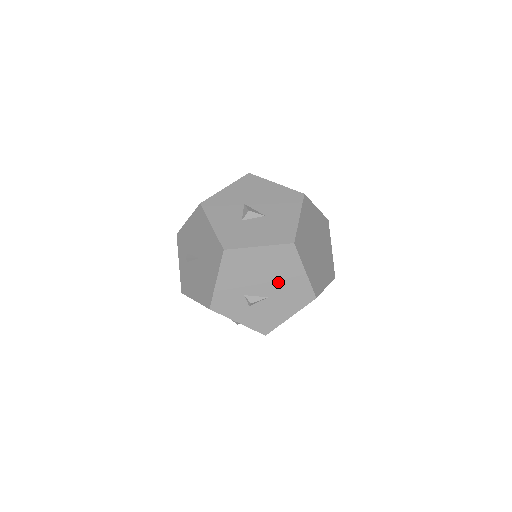
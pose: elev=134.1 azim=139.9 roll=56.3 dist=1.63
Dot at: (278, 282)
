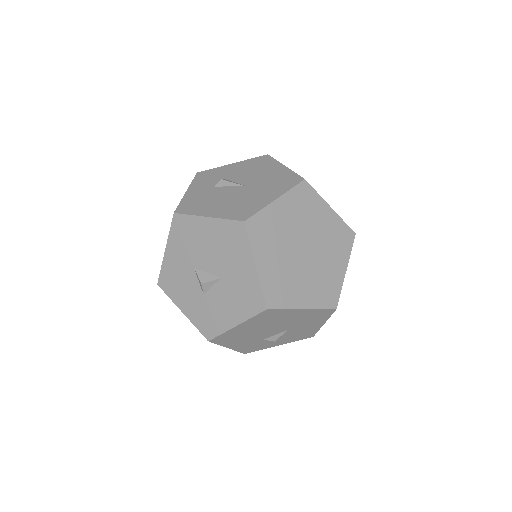
Dot at: (284, 323)
